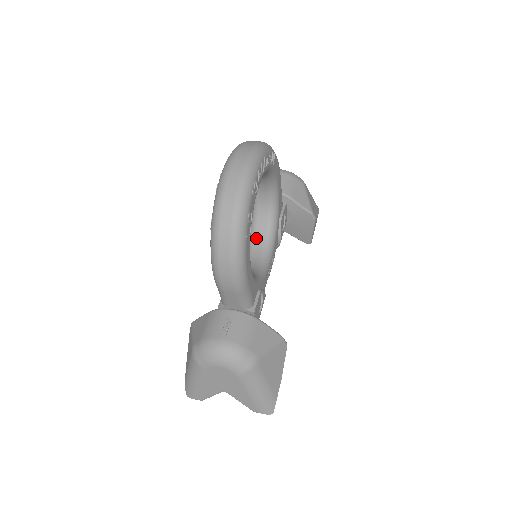
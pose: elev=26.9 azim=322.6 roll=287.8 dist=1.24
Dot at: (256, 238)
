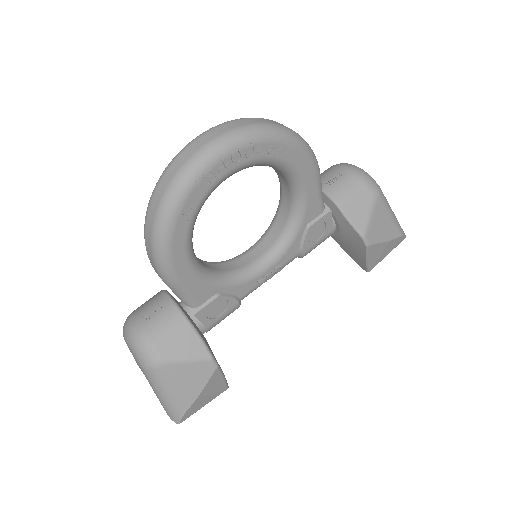
Dot at: (268, 236)
